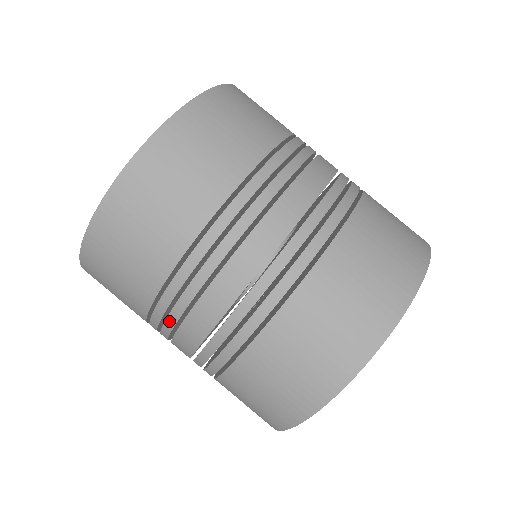
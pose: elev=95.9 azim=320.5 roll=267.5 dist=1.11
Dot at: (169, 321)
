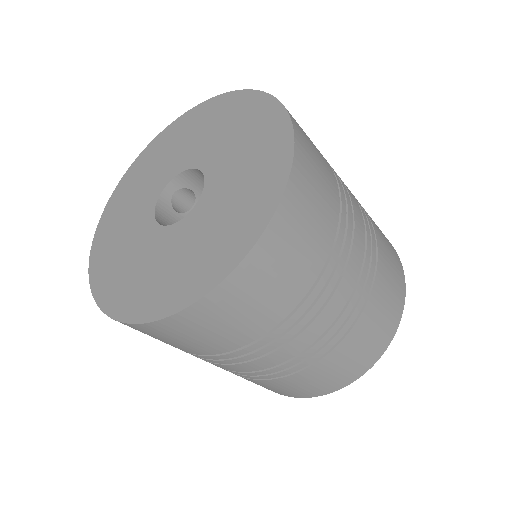
Dot at: (222, 362)
